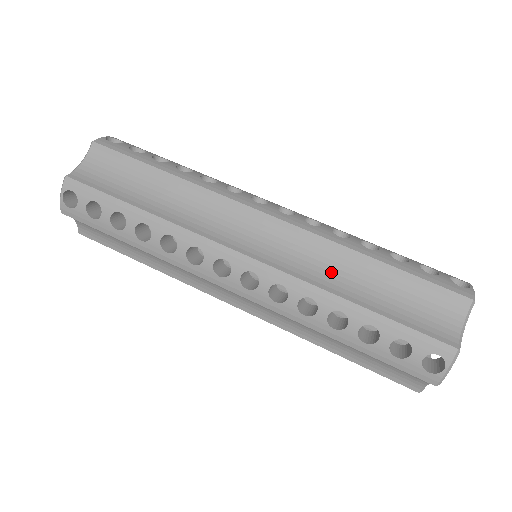
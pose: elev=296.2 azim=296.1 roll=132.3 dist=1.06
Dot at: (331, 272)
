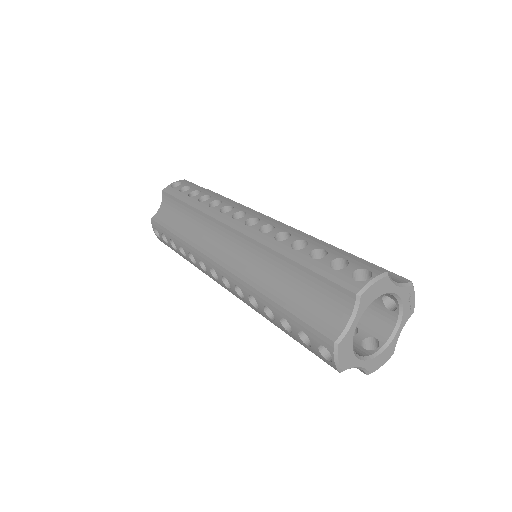
Dot at: (267, 273)
